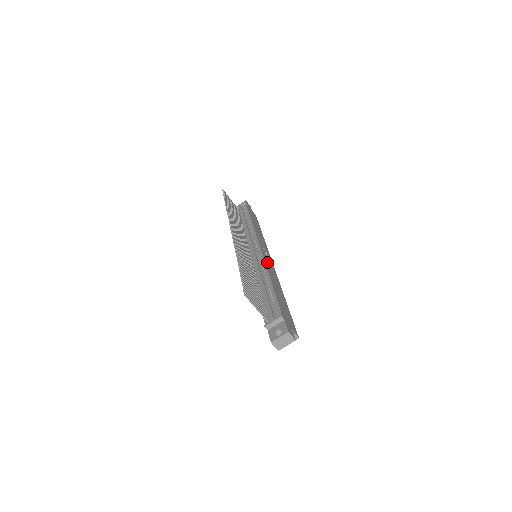
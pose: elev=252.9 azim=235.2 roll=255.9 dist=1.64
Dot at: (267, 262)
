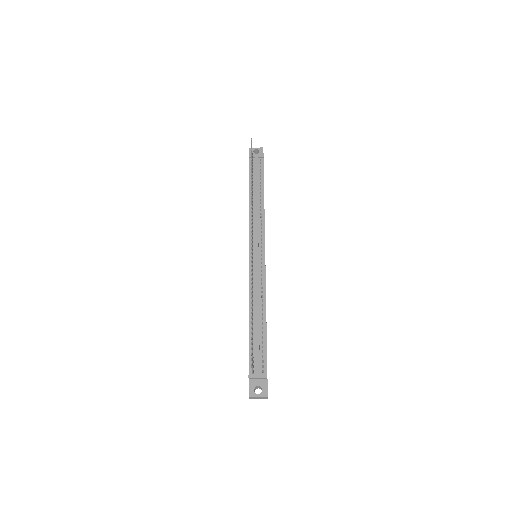
Dot at: occluded
